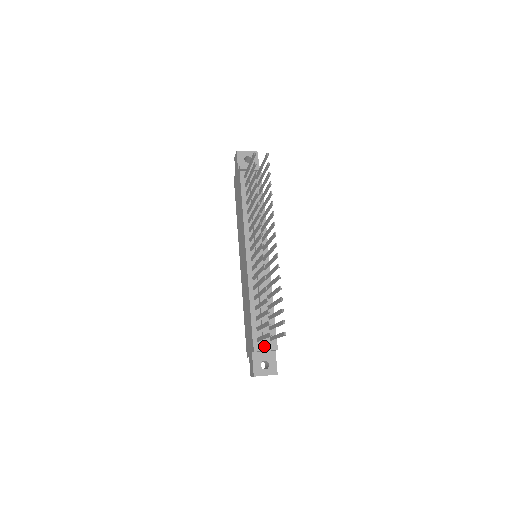
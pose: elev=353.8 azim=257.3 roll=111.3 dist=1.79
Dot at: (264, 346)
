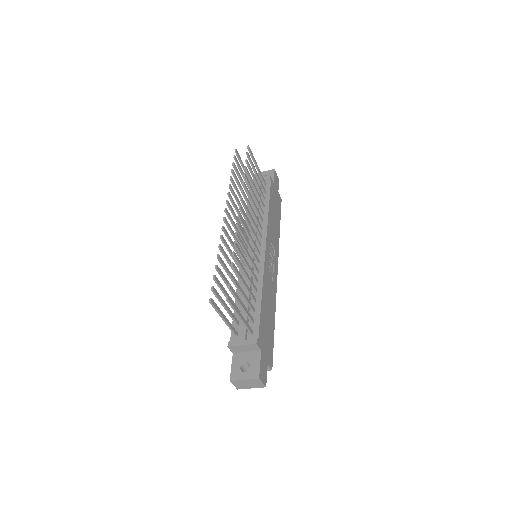
Dot at: (240, 340)
